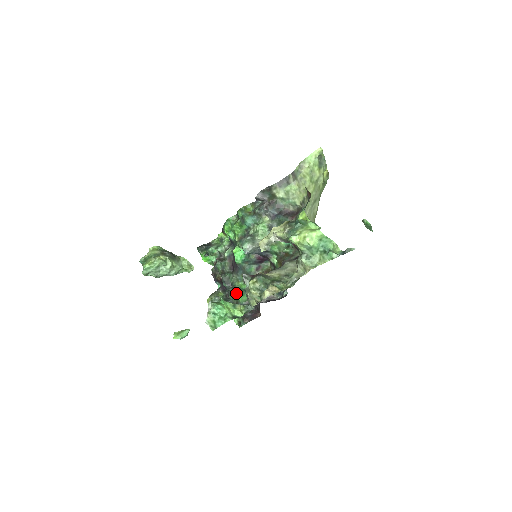
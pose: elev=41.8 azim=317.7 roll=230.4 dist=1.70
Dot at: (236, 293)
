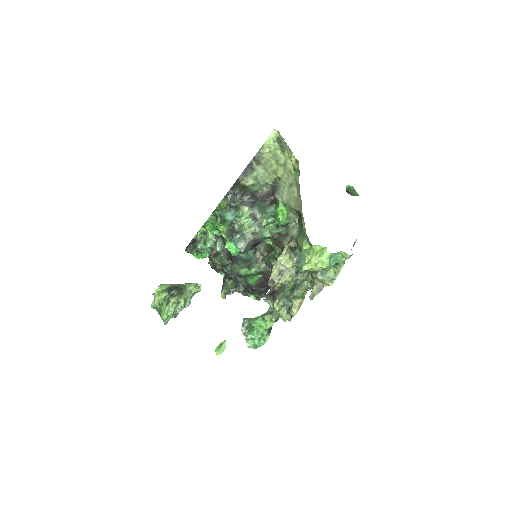
Dot at: occluded
